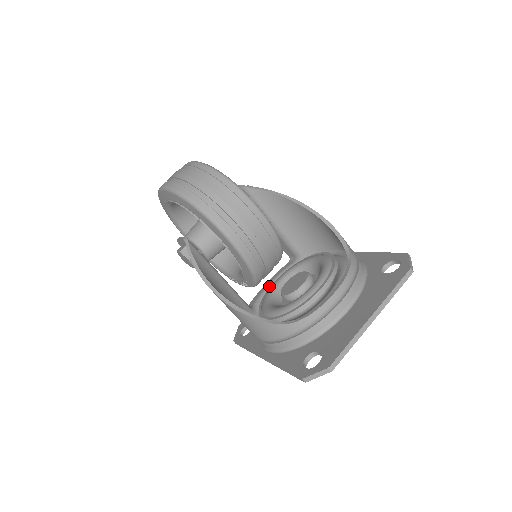
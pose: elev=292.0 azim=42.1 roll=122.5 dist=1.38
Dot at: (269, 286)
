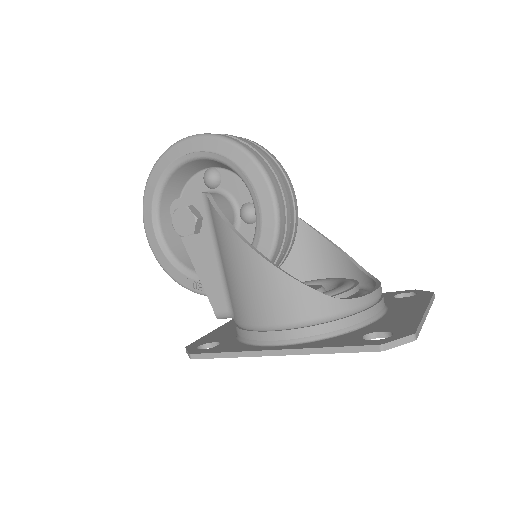
Dot at: occluded
